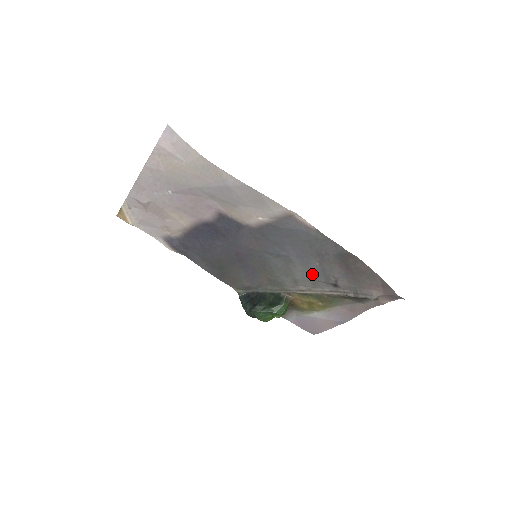
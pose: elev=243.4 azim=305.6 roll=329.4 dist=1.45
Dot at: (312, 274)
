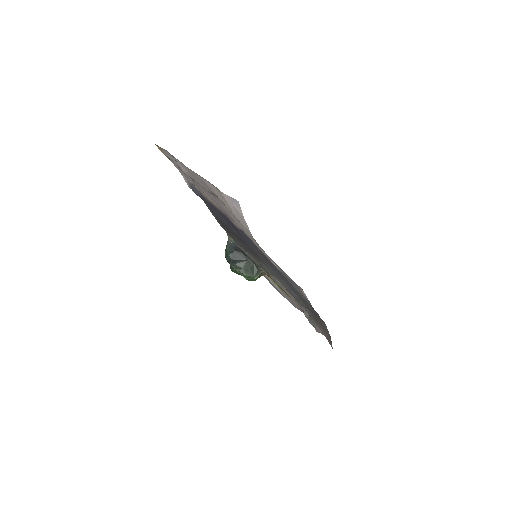
Dot at: (289, 291)
